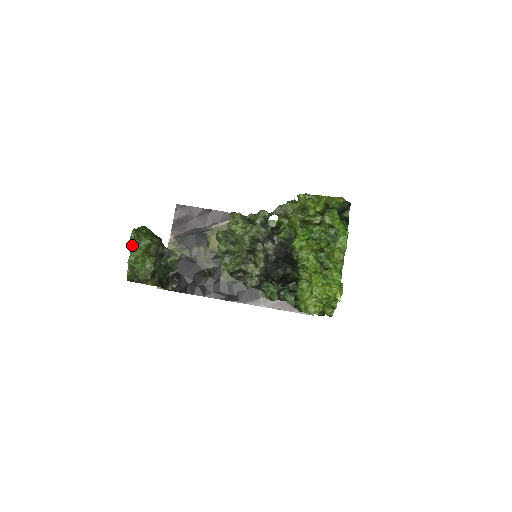
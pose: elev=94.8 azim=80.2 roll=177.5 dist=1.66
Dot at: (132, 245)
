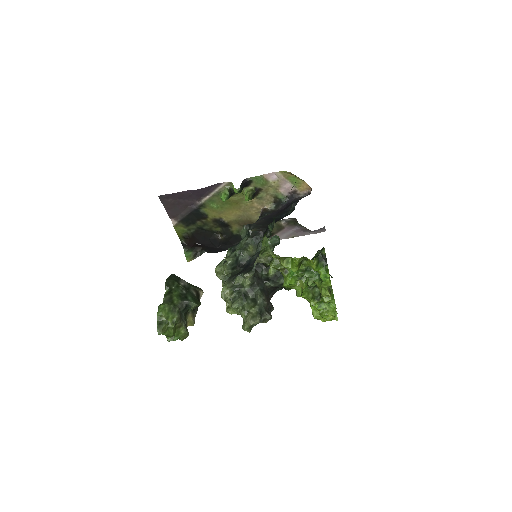
Dot at: (163, 334)
